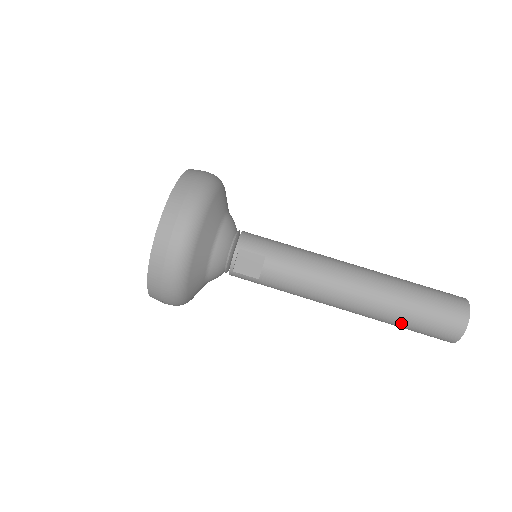
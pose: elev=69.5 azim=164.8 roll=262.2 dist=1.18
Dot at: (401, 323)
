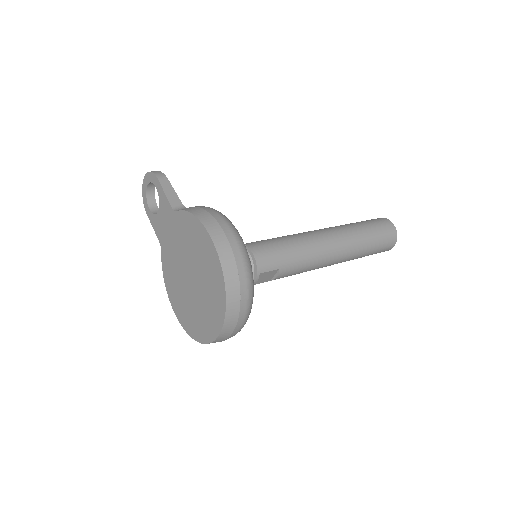
Dot at: (357, 258)
